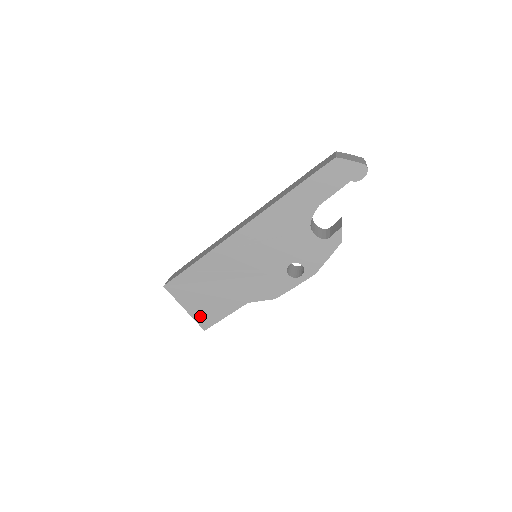
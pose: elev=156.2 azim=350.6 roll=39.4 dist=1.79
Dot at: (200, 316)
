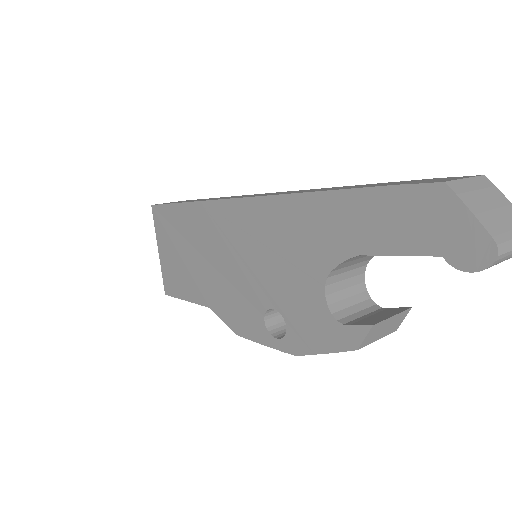
Dot at: (167, 274)
